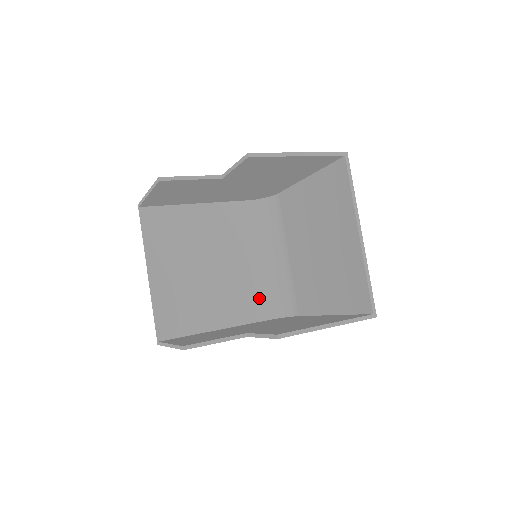
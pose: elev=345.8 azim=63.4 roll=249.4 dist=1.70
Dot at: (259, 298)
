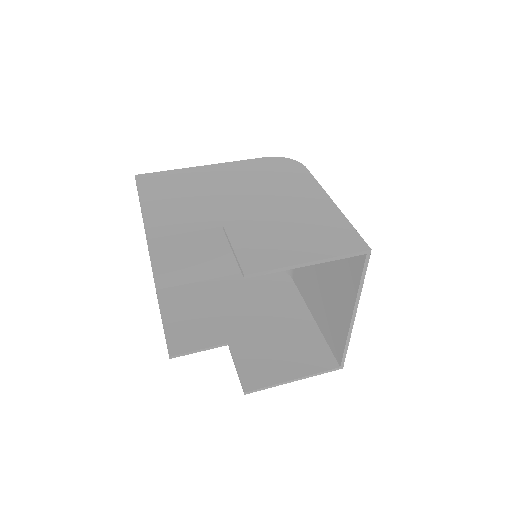
Dot at: occluded
